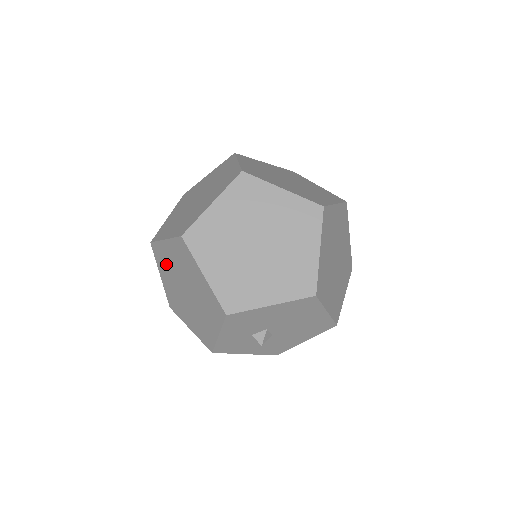
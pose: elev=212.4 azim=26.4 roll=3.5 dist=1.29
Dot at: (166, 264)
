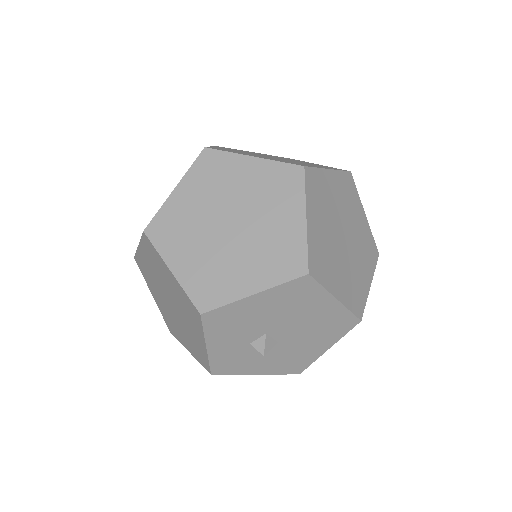
Dot at: (149, 277)
